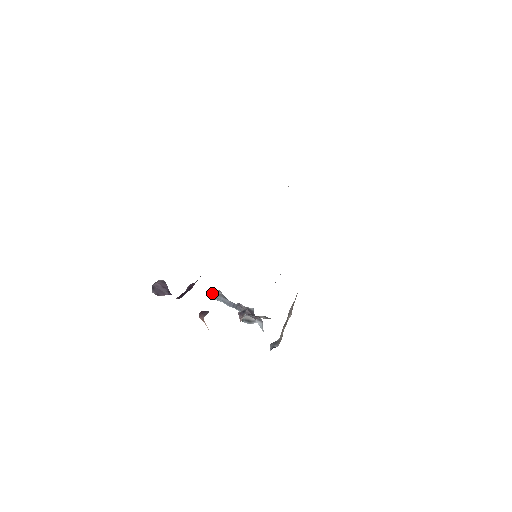
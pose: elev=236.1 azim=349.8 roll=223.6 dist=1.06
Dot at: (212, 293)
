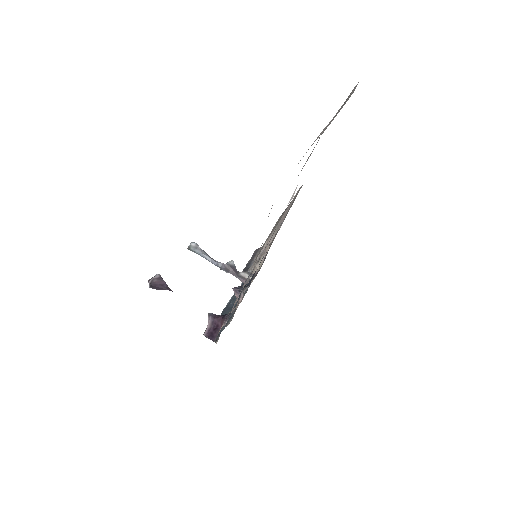
Dot at: (189, 248)
